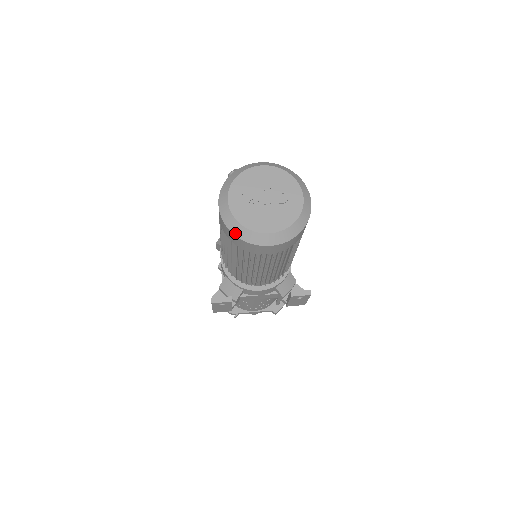
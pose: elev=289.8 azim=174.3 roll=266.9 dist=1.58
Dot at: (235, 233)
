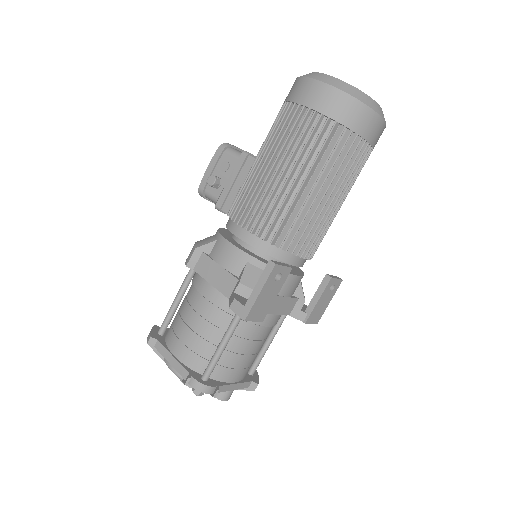
Dot at: (354, 96)
